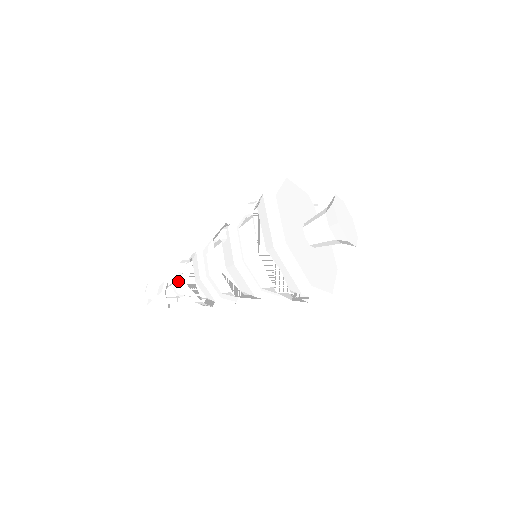
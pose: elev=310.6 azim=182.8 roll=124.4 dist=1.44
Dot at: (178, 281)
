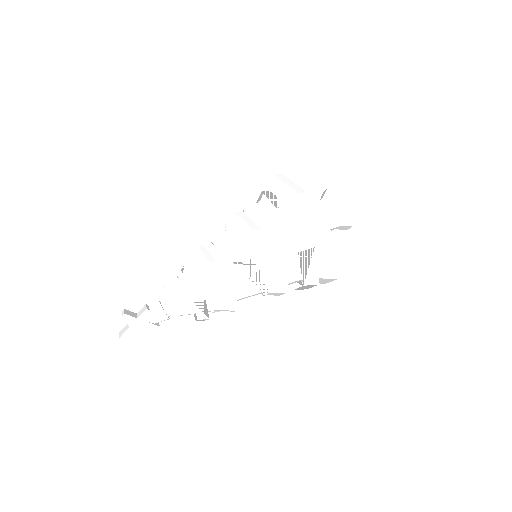
Dot at: (168, 294)
